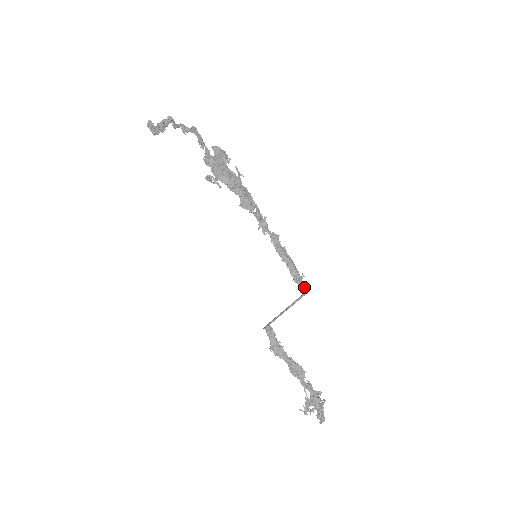
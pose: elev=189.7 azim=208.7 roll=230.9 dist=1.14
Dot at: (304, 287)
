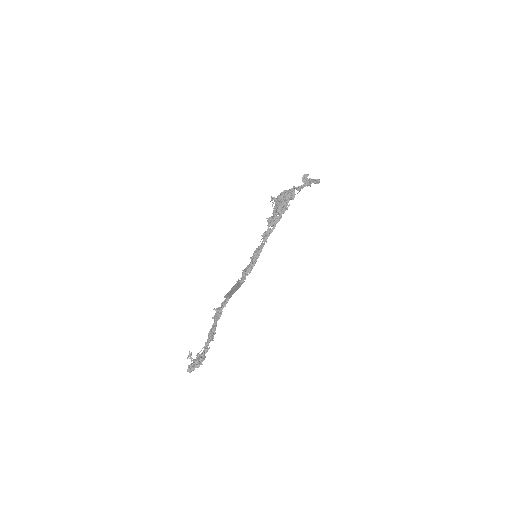
Dot at: (243, 279)
